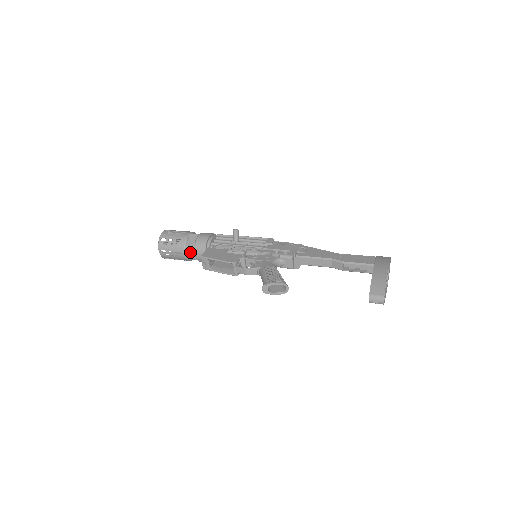
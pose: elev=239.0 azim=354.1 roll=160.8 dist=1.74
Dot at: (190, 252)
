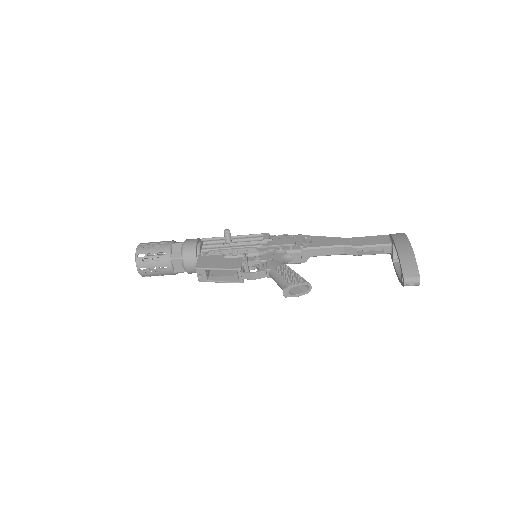
Dot at: (177, 265)
